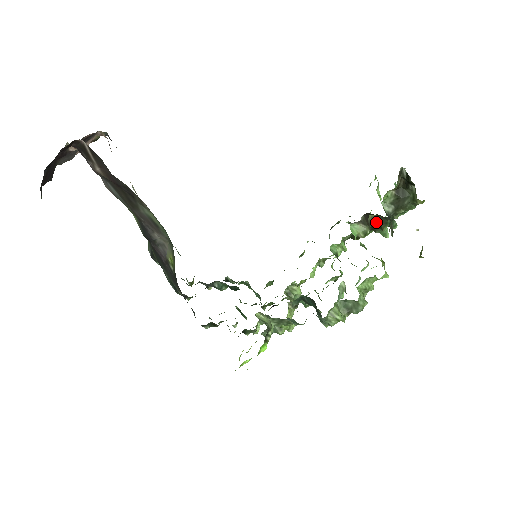
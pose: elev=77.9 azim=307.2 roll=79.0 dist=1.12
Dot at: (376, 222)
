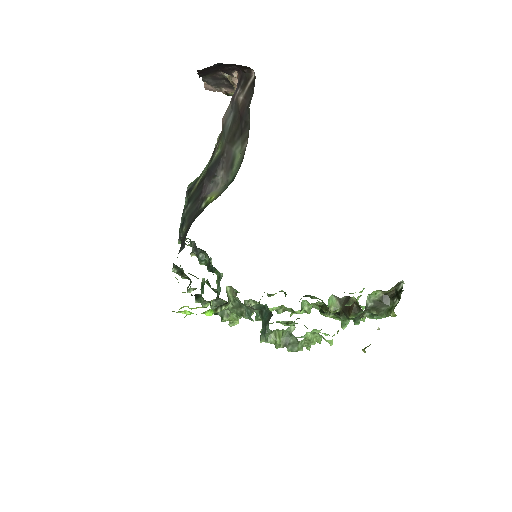
Dot at: (350, 307)
